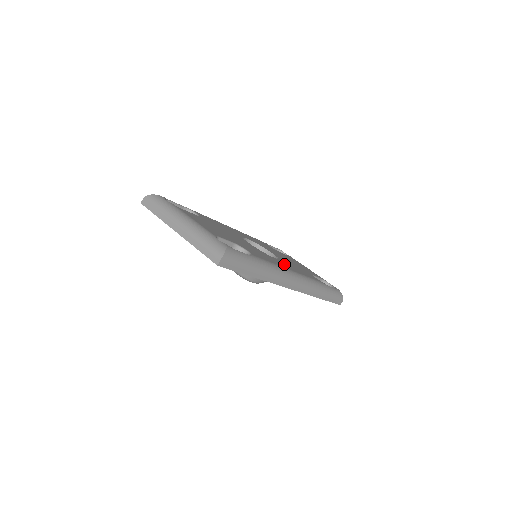
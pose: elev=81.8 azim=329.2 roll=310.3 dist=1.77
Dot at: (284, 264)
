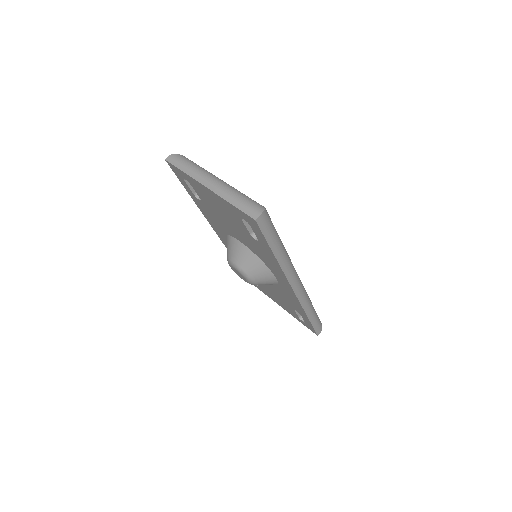
Dot at: occluded
